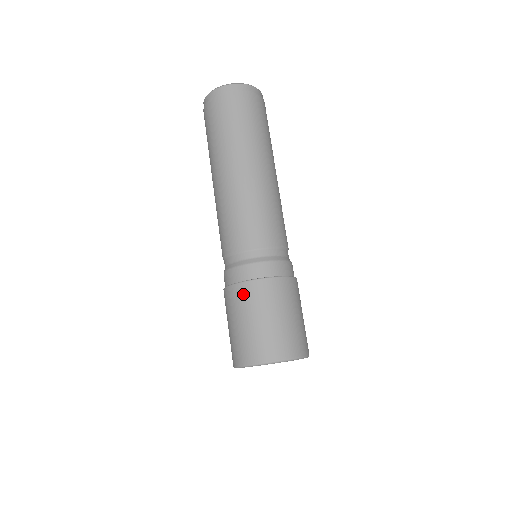
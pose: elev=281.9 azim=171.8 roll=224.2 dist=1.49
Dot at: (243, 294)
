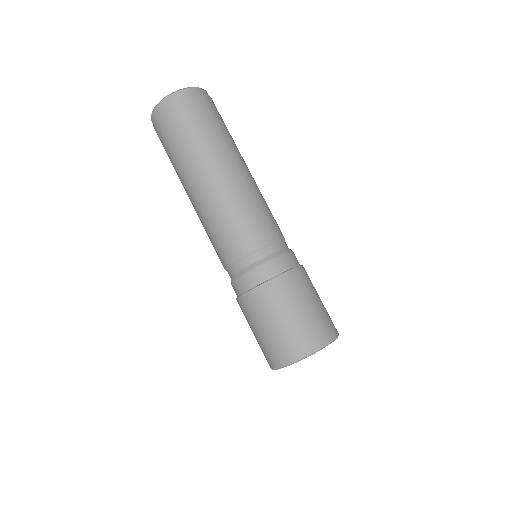
Dot at: (259, 299)
